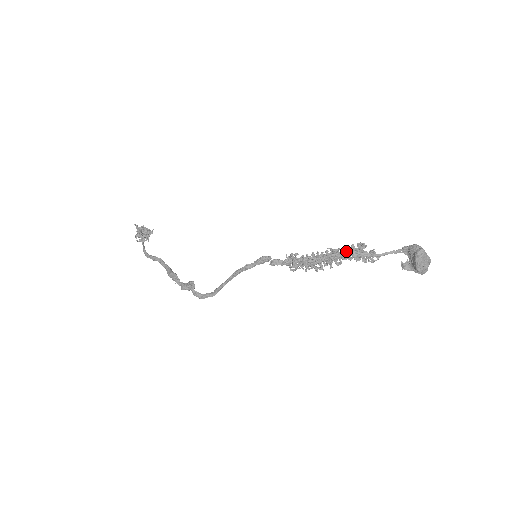
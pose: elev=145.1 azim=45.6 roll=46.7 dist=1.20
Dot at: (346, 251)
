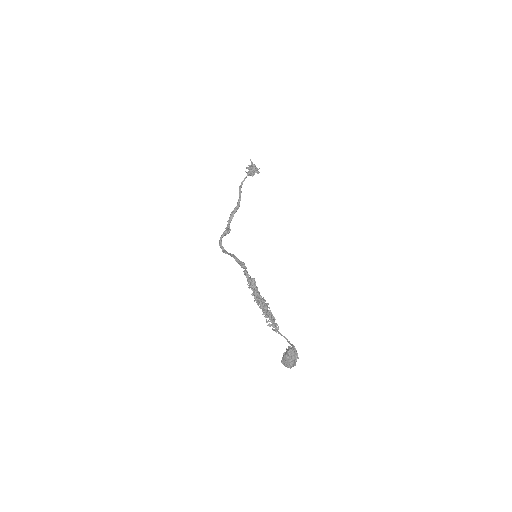
Dot at: (268, 311)
